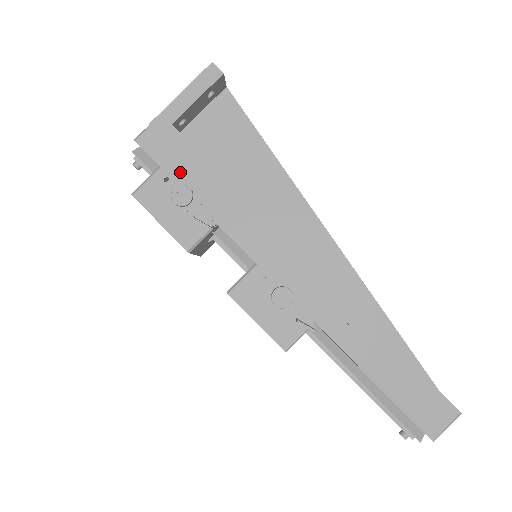
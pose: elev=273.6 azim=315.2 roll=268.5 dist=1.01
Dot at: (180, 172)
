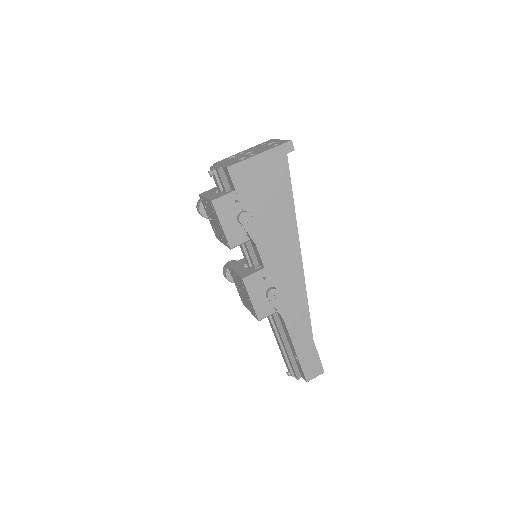
Dot at: (246, 200)
